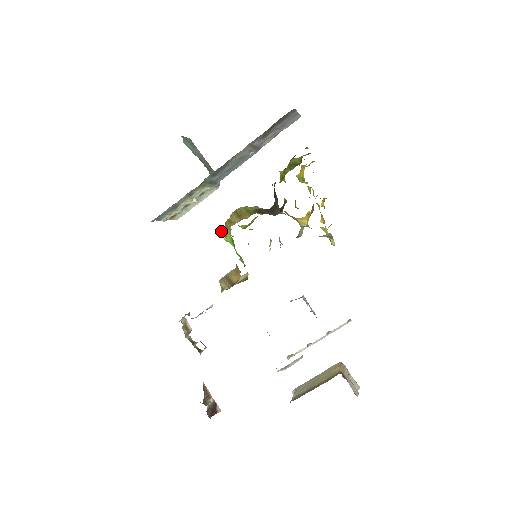
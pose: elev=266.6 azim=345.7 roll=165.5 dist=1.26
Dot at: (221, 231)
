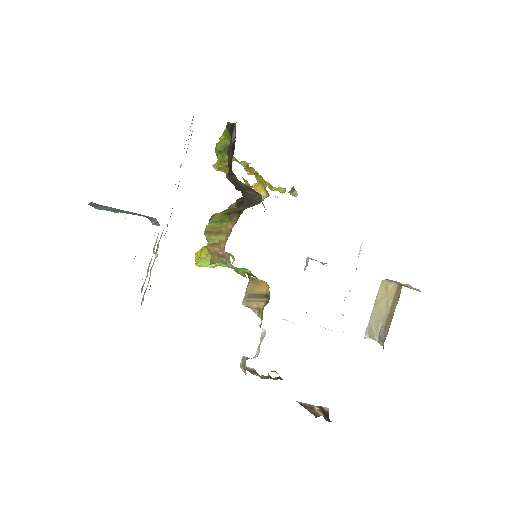
Dot at: (212, 260)
